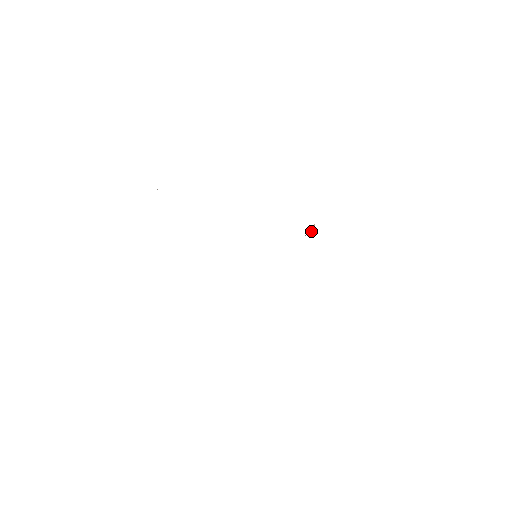
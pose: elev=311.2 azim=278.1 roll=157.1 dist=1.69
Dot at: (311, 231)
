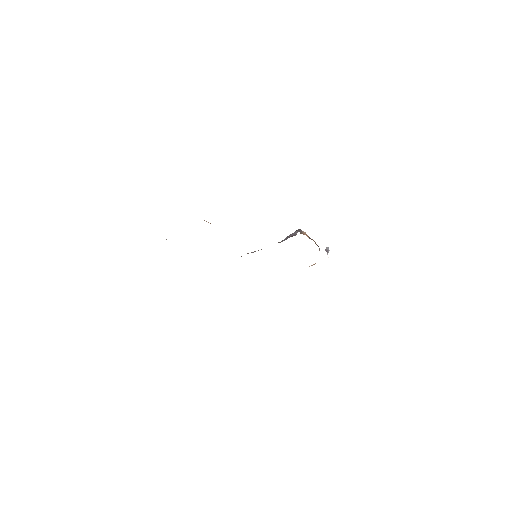
Dot at: occluded
